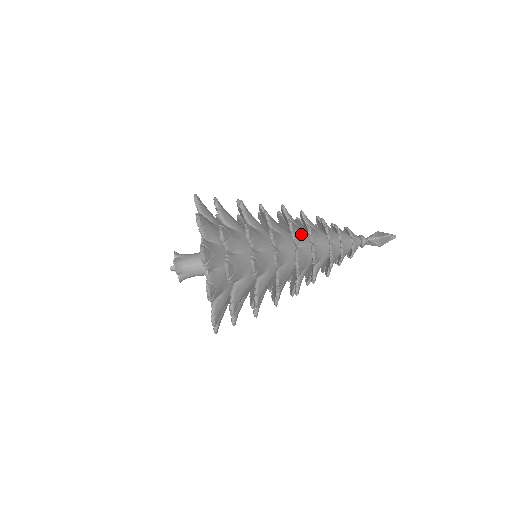
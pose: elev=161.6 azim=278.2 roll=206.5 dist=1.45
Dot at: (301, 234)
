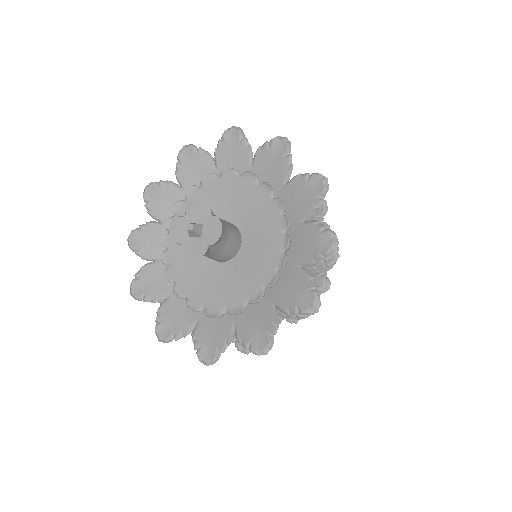
Dot at: occluded
